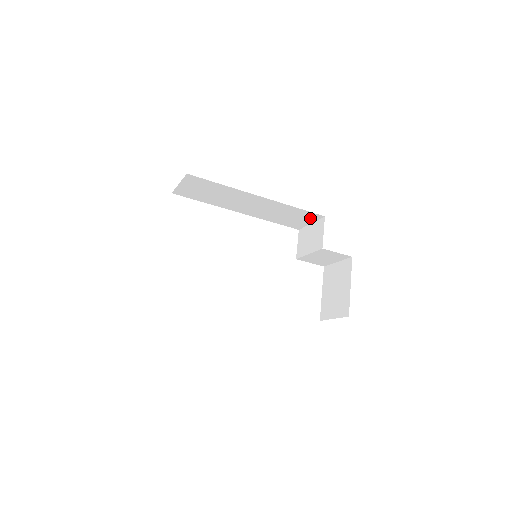
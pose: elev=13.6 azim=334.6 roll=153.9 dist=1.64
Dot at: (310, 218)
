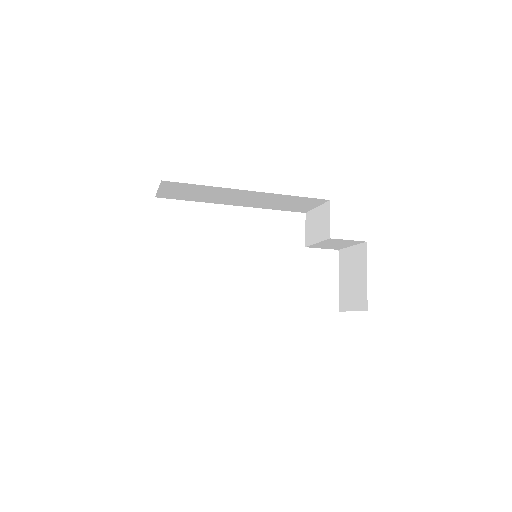
Dot at: (314, 203)
